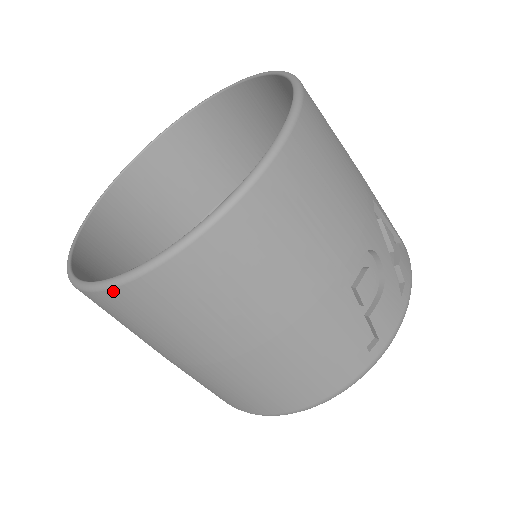
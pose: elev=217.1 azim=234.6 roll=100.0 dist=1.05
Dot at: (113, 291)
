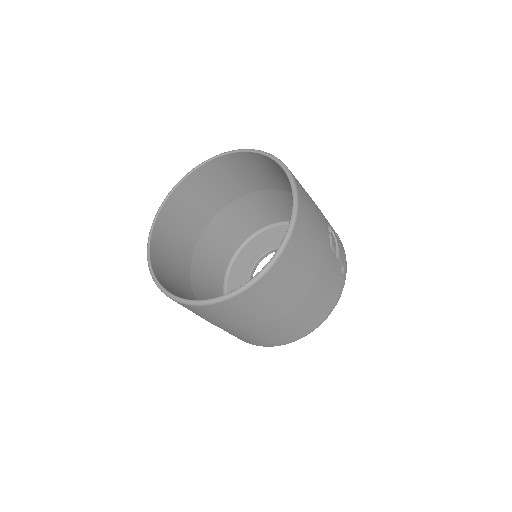
Dot at: (248, 290)
